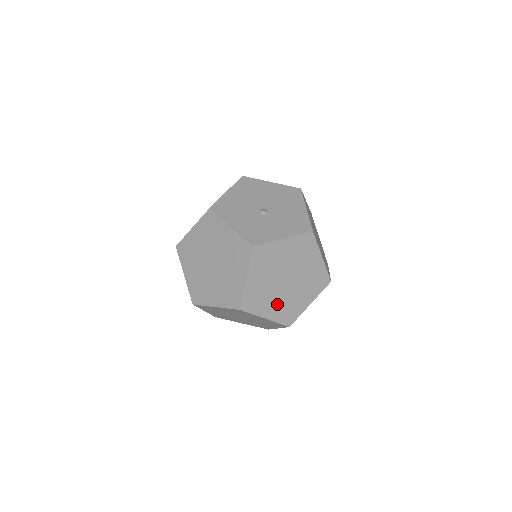
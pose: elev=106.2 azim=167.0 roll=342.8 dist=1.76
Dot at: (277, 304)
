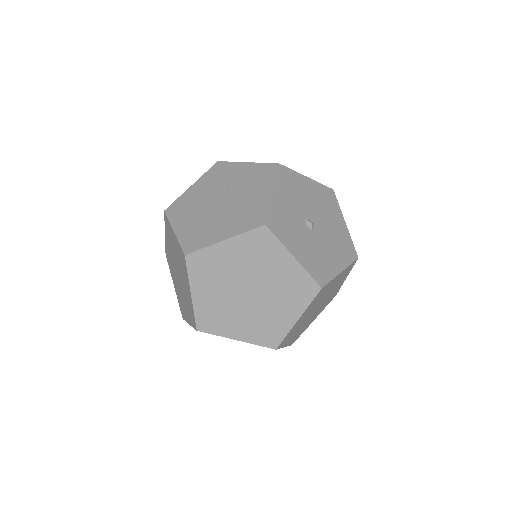
Dot at: (215, 298)
